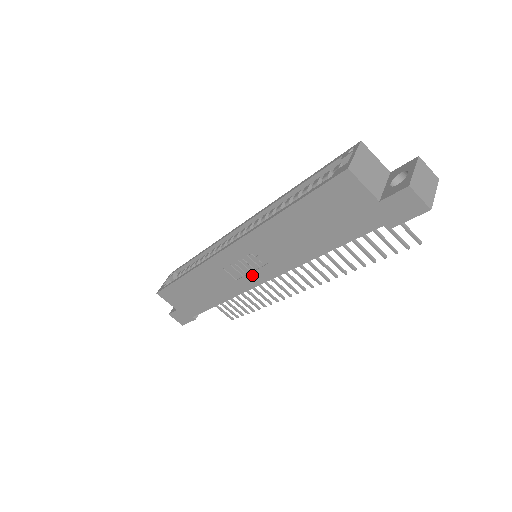
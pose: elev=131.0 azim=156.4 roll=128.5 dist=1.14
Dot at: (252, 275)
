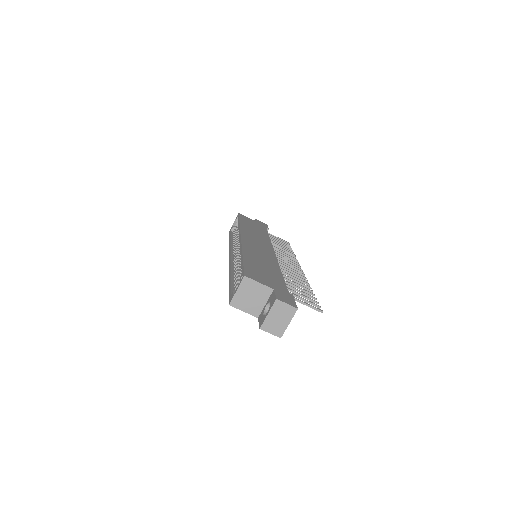
Dot at: occluded
